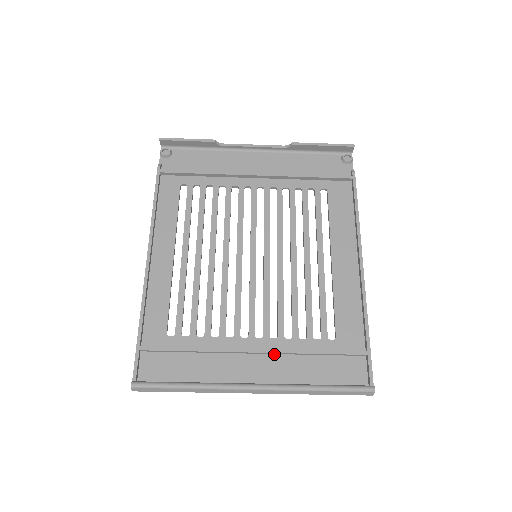
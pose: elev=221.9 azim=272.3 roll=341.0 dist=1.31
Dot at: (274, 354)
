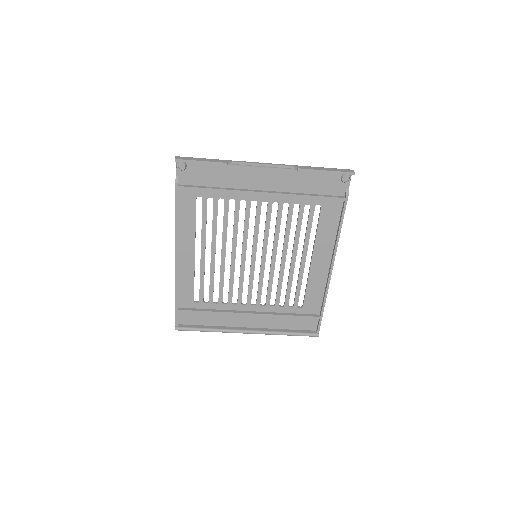
Dot at: (262, 314)
